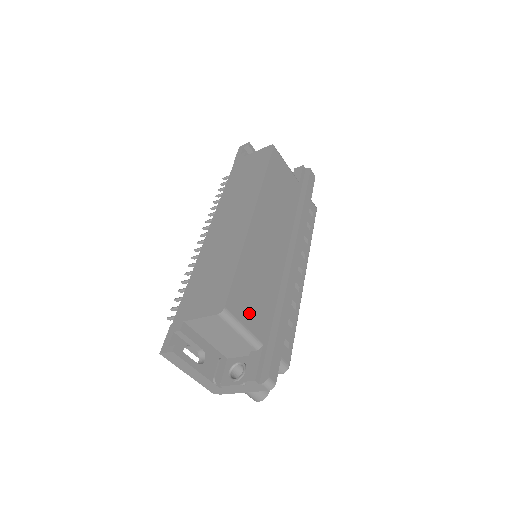
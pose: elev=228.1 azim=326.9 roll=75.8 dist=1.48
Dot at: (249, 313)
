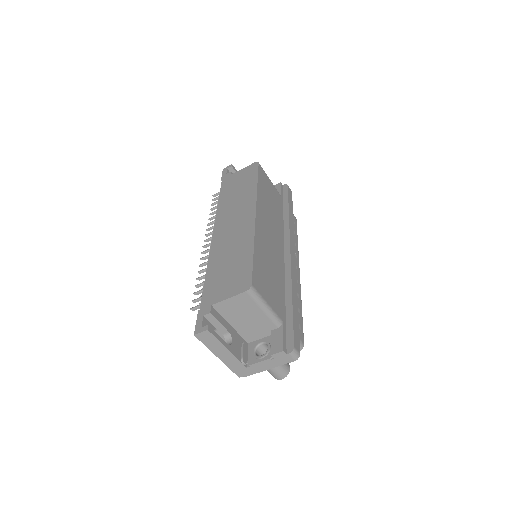
Dot at: (268, 293)
